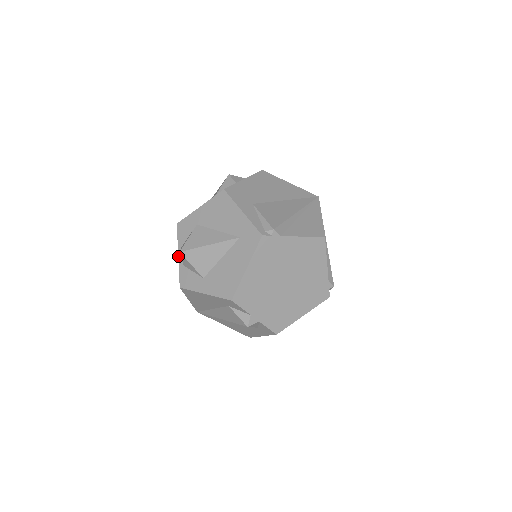
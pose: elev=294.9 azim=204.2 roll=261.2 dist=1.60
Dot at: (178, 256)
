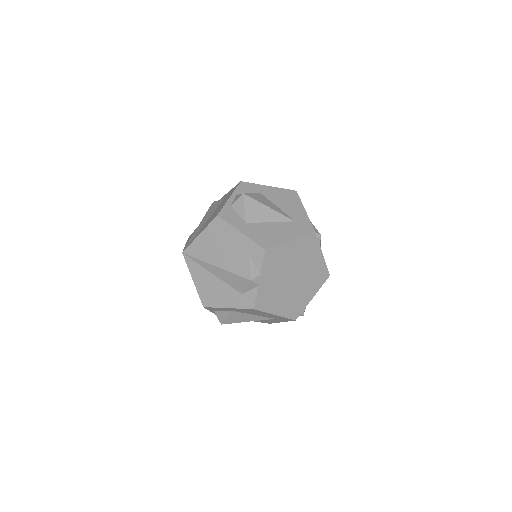
Dot at: (229, 198)
